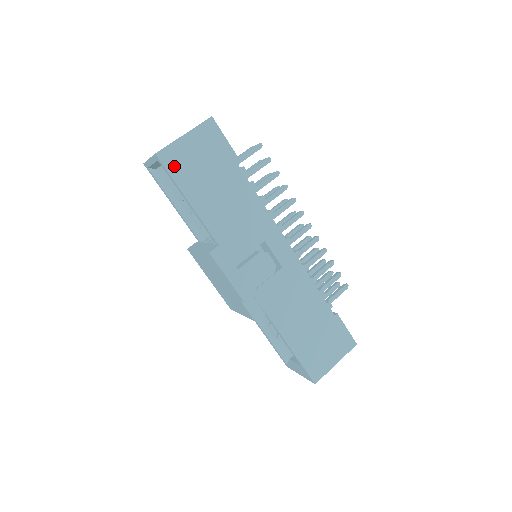
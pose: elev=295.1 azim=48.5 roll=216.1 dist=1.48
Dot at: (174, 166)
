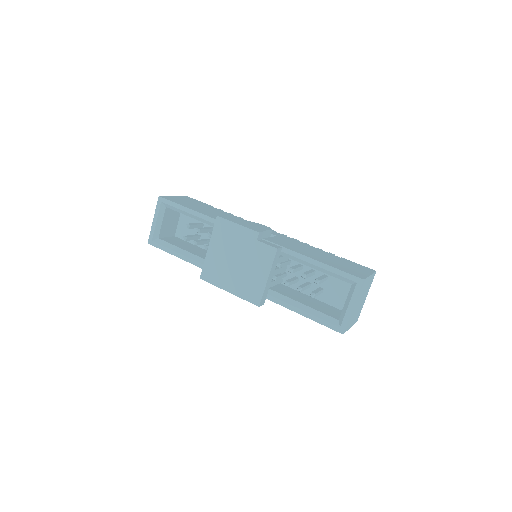
Dot at: (173, 200)
